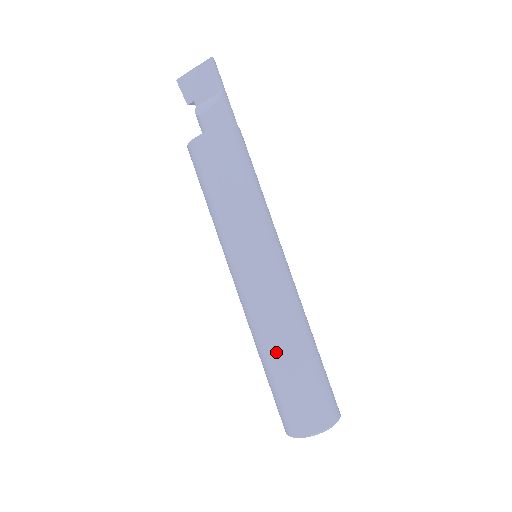
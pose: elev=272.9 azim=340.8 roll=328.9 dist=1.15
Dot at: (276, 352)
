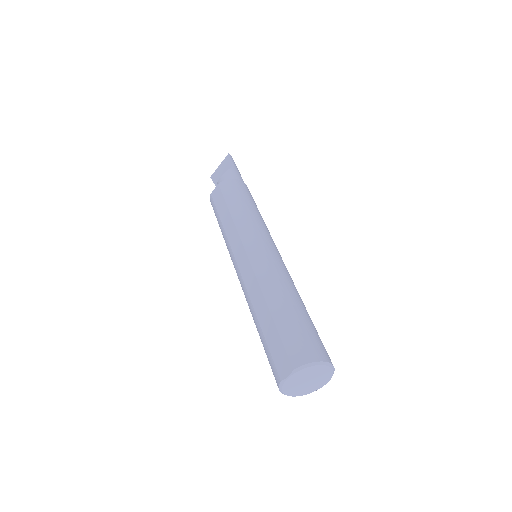
Dot at: (263, 307)
